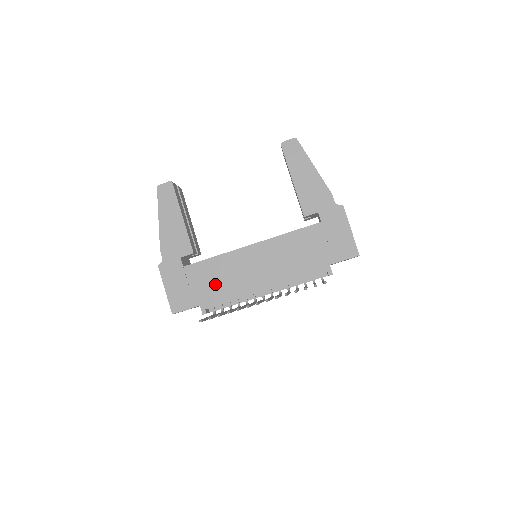
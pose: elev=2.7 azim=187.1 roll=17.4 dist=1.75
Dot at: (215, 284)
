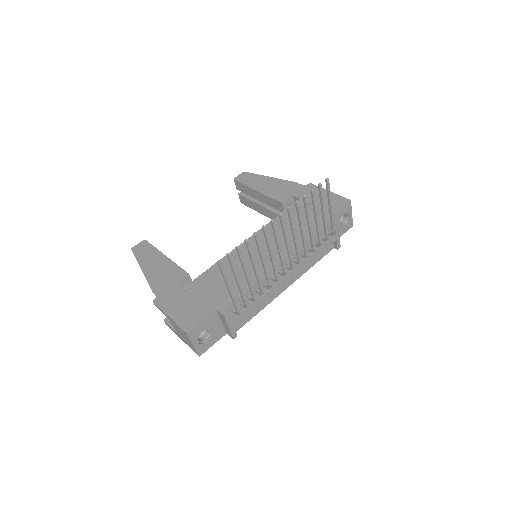
Dot at: (224, 284)
